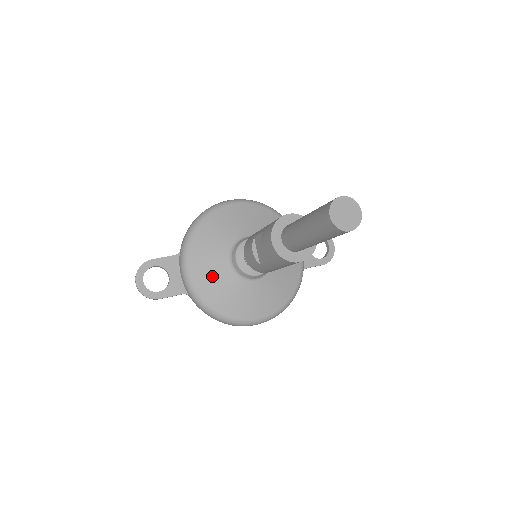
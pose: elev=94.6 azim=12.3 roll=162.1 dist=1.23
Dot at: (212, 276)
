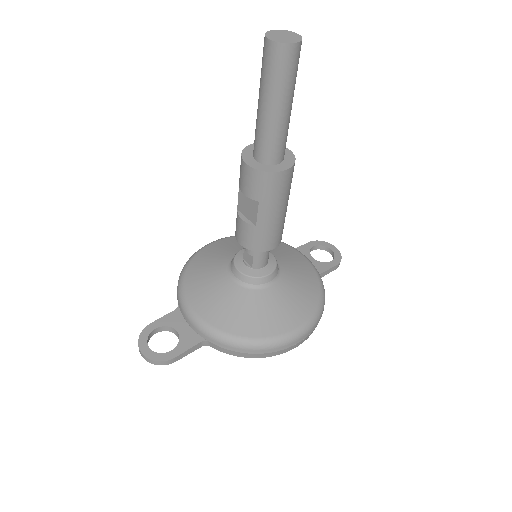
Dot at: (222, 302)
